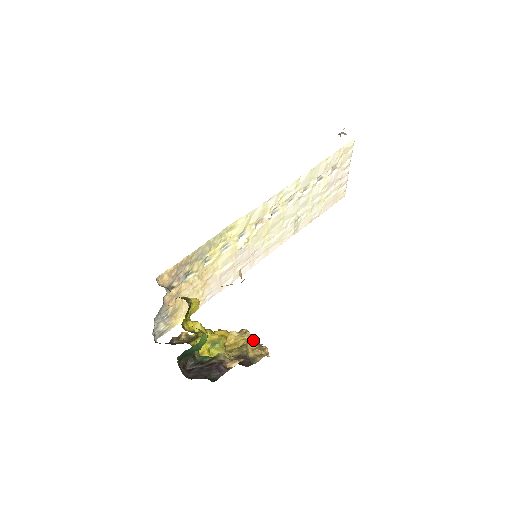
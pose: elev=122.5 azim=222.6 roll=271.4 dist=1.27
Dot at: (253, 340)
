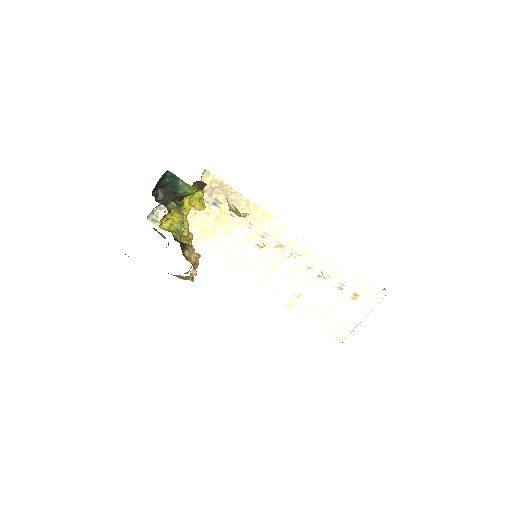
Dot at: (197, 260)
